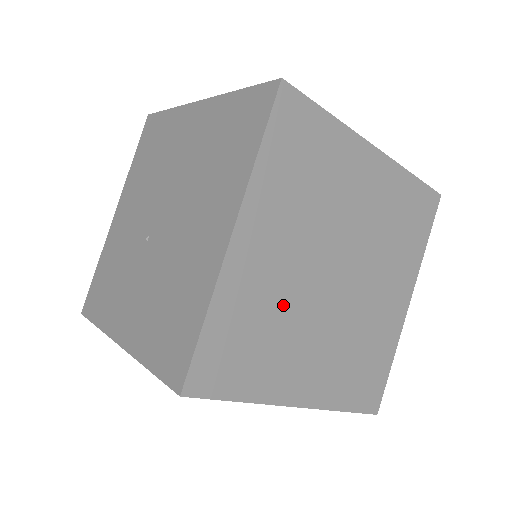
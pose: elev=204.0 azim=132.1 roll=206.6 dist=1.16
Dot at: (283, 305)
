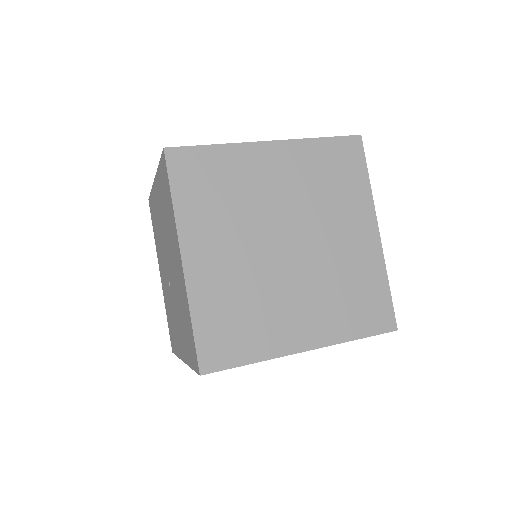
Dot at: (250, 286)
